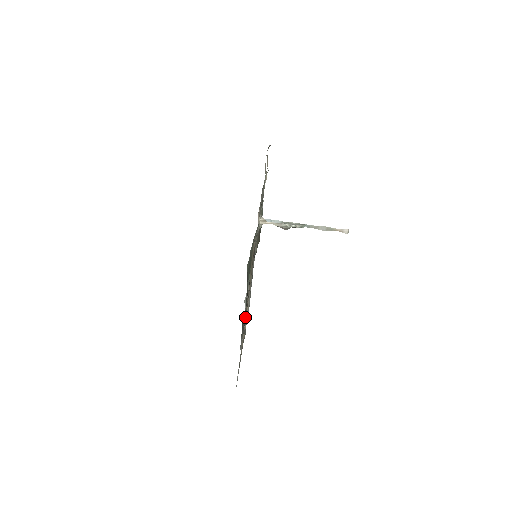
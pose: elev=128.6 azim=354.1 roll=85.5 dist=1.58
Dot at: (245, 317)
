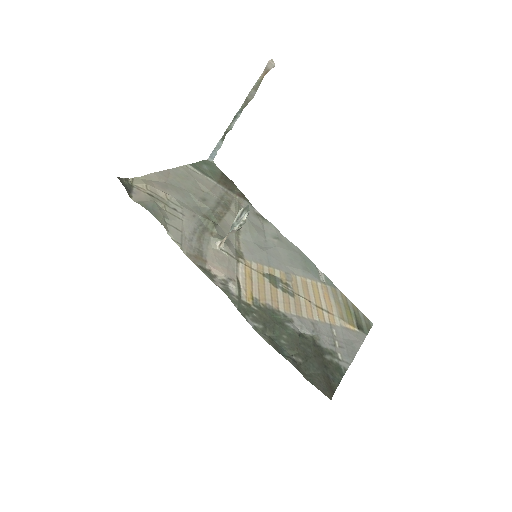
Dot at: (316, 319)
